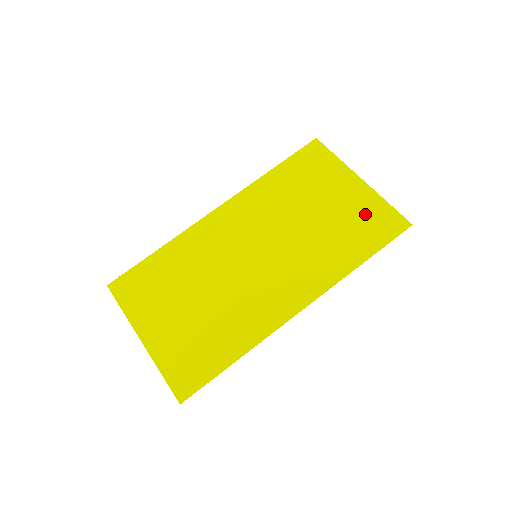
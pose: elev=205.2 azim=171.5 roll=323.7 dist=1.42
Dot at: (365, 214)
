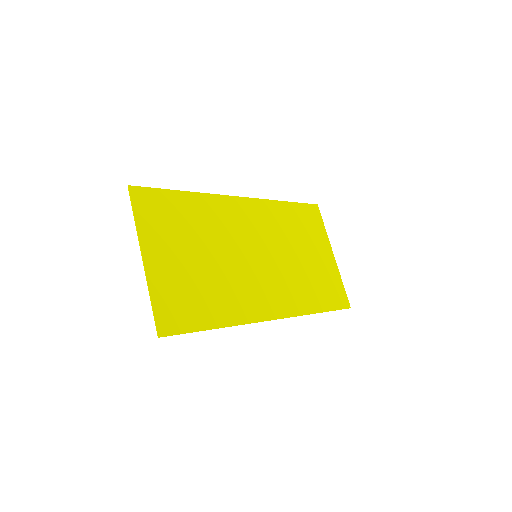
Dot at: (329, 280)
